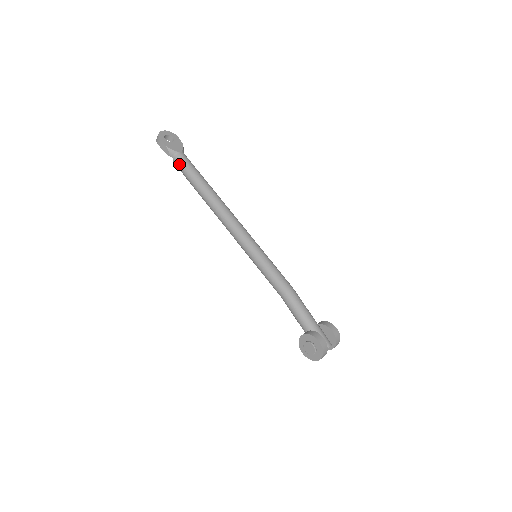
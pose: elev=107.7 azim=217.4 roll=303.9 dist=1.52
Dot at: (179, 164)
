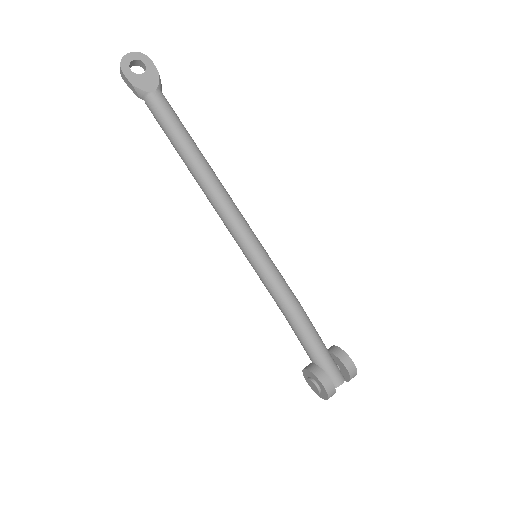
Dot at: (152, 112)
